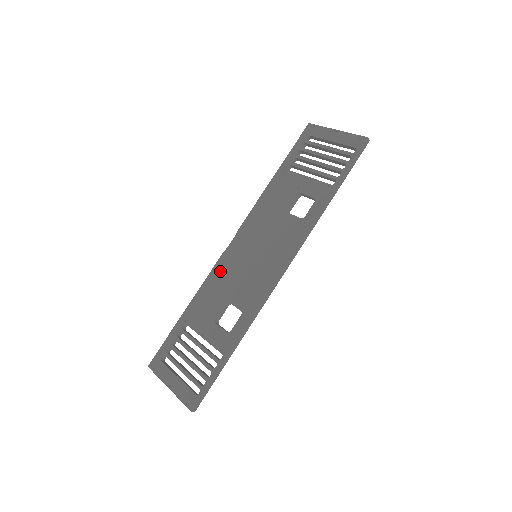
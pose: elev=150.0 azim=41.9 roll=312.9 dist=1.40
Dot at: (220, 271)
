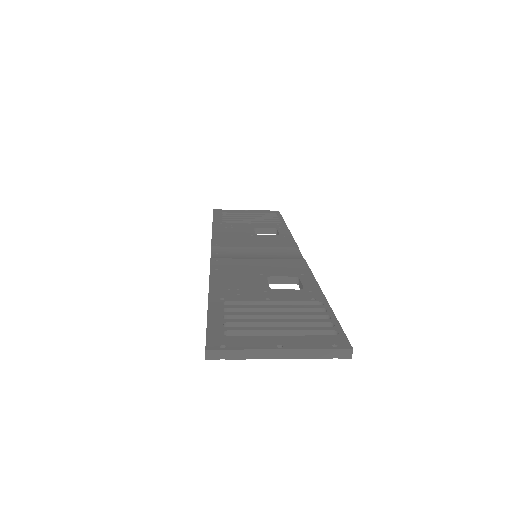
Dot at: (225, 265)
